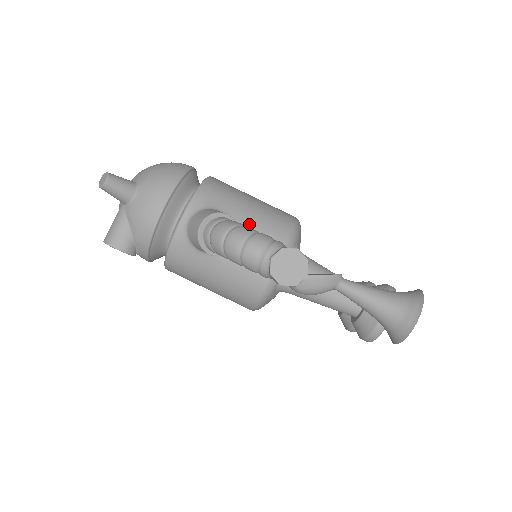
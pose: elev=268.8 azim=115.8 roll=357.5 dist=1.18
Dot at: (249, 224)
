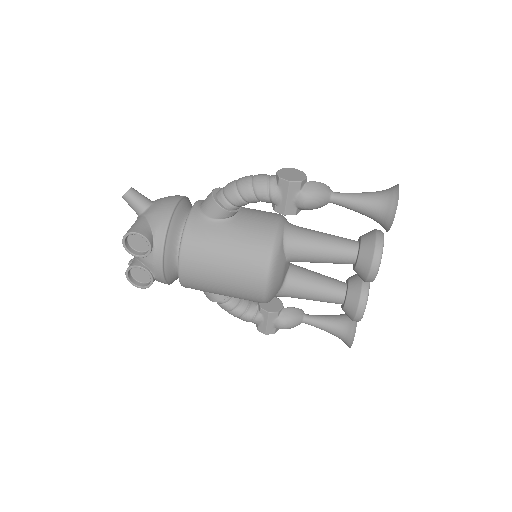
Dot at: (248, 208)
